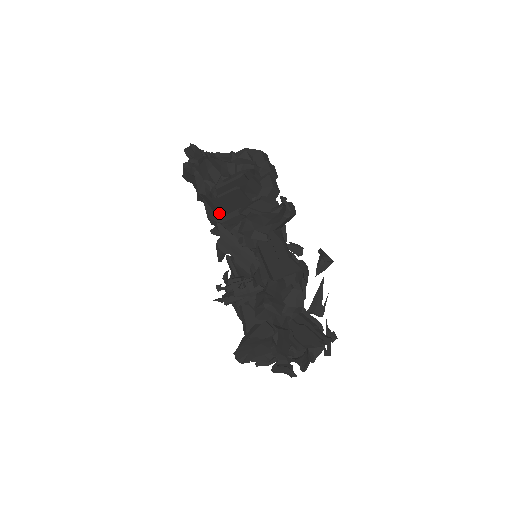
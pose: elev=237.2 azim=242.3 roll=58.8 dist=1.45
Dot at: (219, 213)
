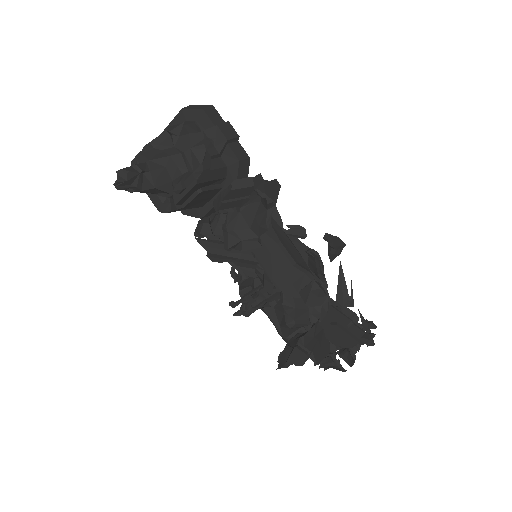
Dot at: (192, 208)
